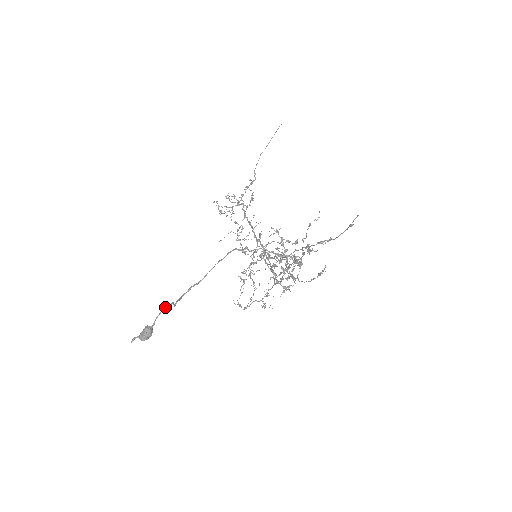
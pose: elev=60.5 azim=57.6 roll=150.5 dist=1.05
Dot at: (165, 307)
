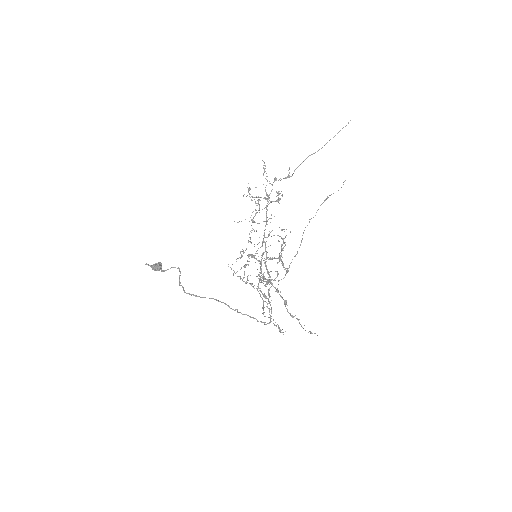
Dot at: (174, 267)
